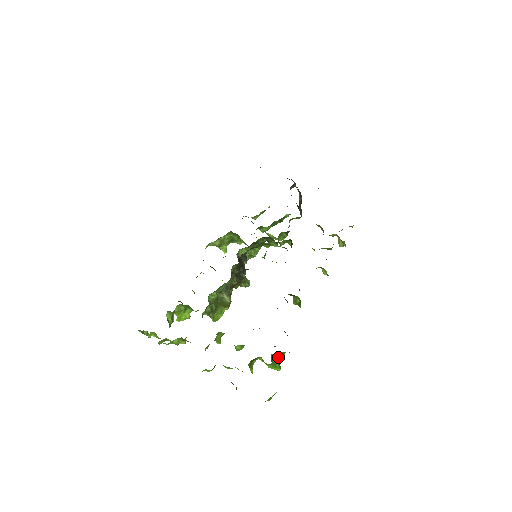
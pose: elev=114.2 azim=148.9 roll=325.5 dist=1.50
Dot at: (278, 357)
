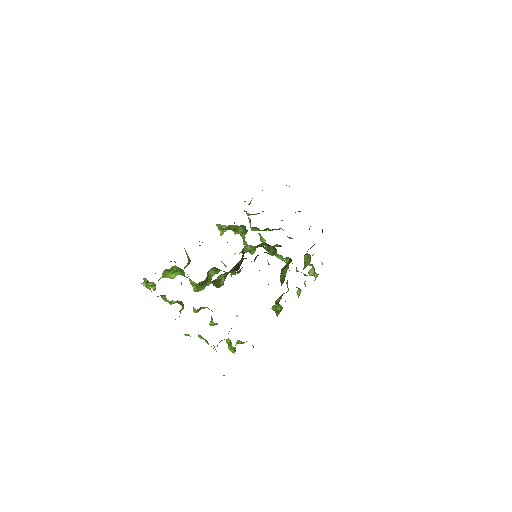
Dot at: (239, 343)
